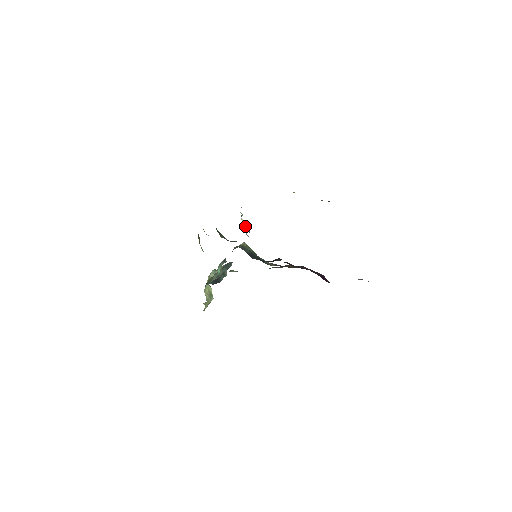
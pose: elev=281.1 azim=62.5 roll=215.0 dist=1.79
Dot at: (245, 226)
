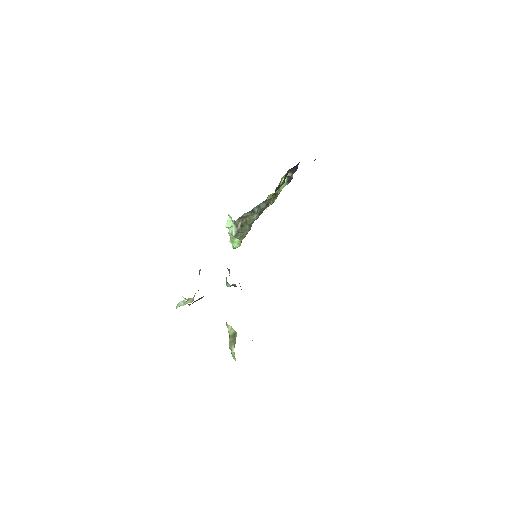
Dot at: (233, 231)
